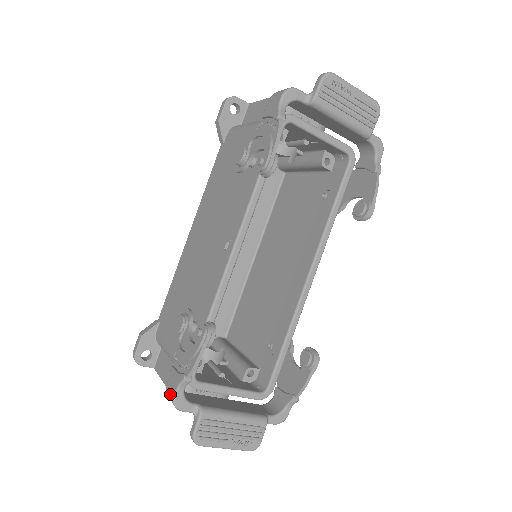
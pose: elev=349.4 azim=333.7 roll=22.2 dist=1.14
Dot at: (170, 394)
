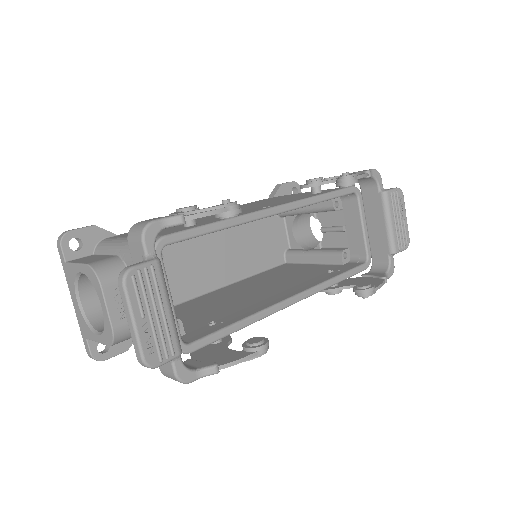
Dot at: (146, 221)
